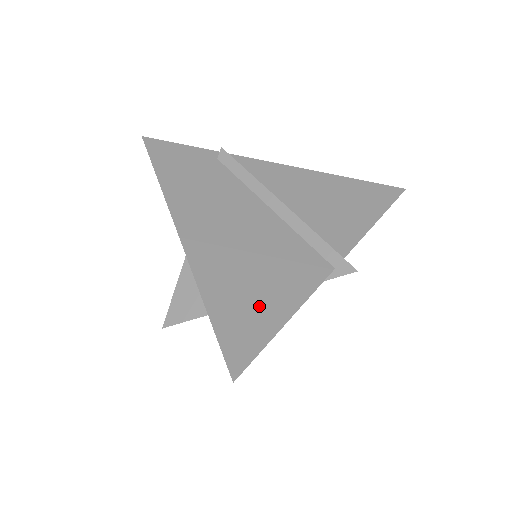
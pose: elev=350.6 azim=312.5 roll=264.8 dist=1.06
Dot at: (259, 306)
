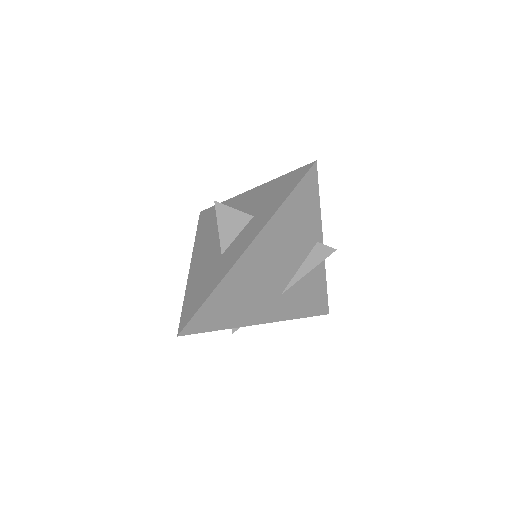
Dot at: occluded
